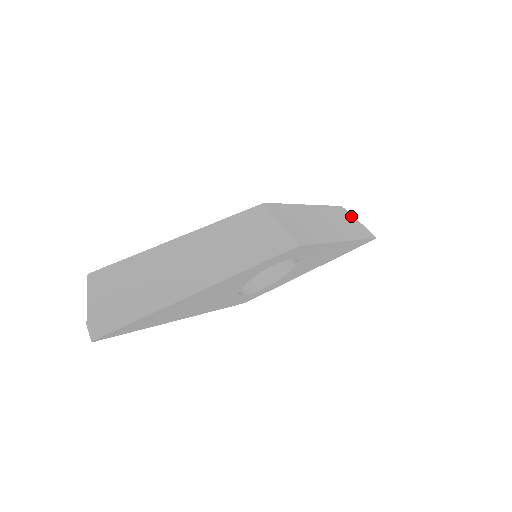
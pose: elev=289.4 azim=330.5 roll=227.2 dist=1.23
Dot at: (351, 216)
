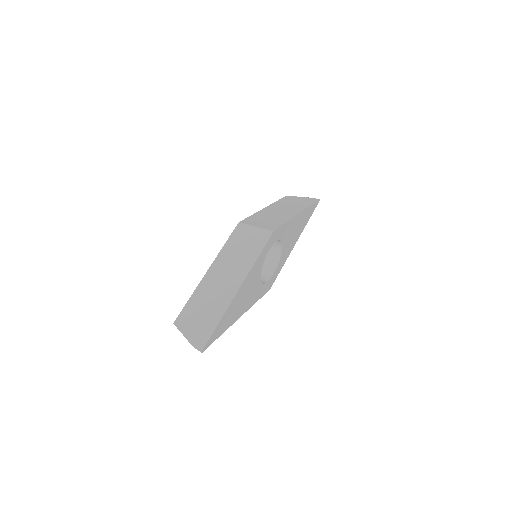
Dot at: (296, 197)
